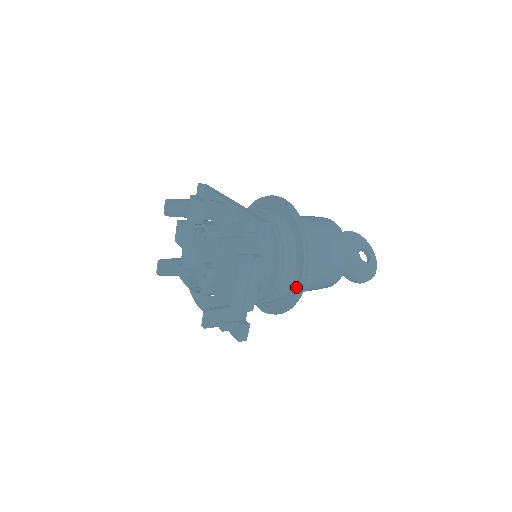
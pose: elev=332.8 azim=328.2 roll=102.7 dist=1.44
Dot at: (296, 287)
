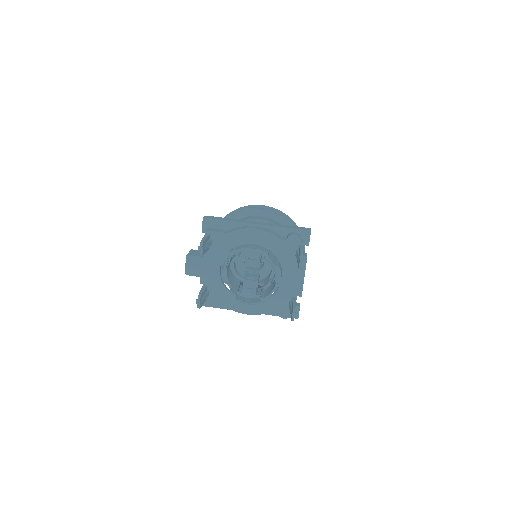
Dot at: occluded
